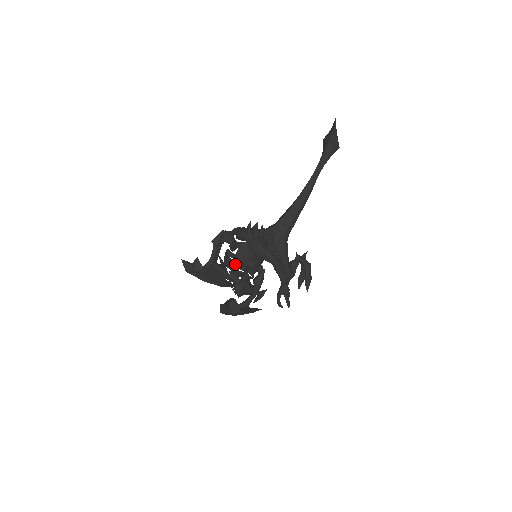
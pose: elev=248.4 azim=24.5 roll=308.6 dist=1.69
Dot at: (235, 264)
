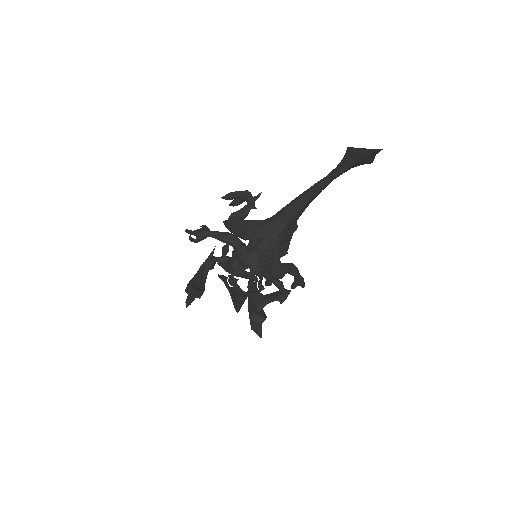
Dot at: occluded
